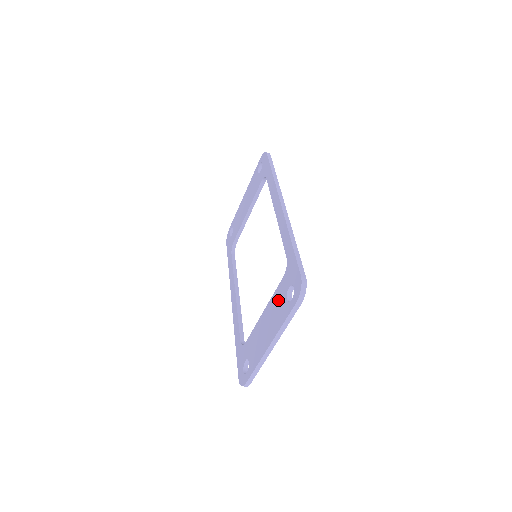
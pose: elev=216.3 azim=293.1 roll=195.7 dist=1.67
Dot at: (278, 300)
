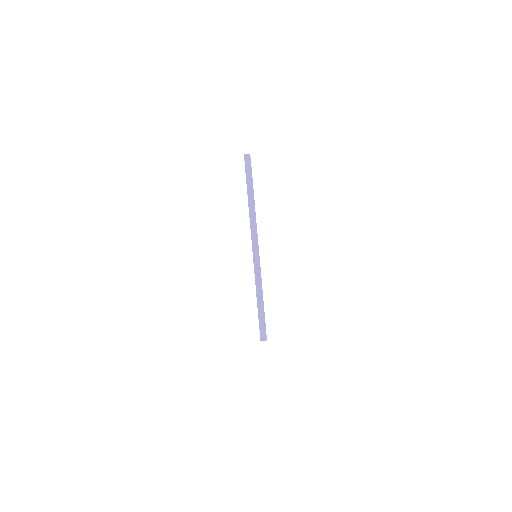
Dot at: occluded
